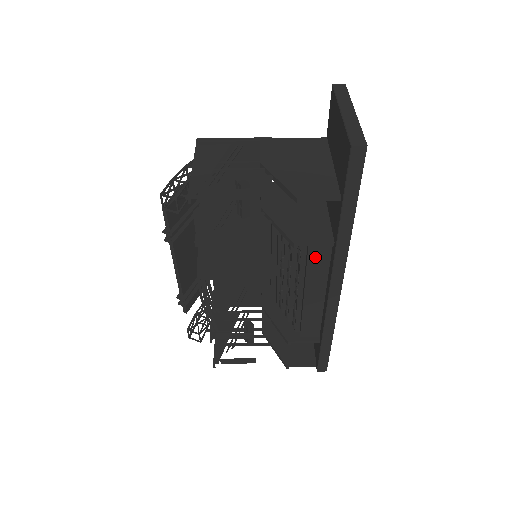
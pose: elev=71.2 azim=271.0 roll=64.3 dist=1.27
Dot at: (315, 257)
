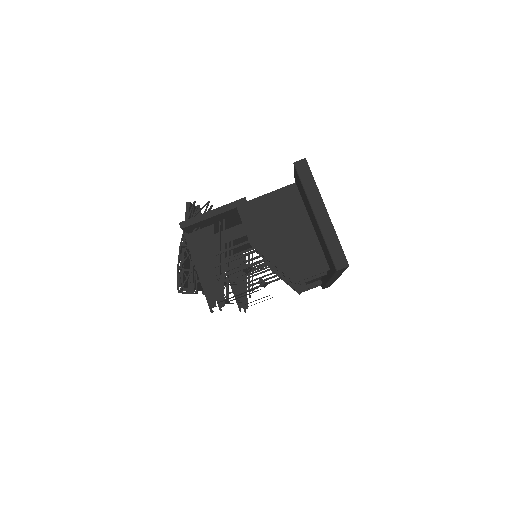
Dot at: occluded
